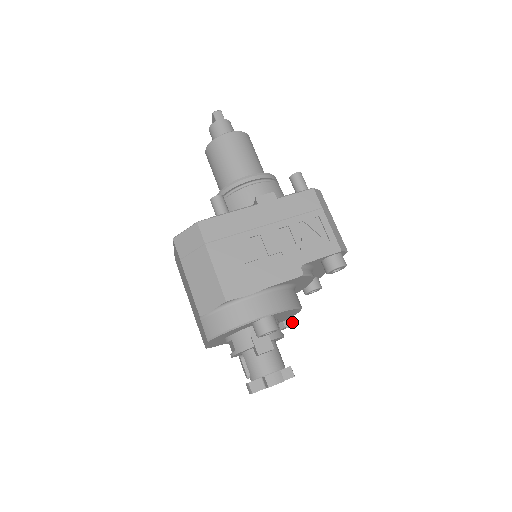
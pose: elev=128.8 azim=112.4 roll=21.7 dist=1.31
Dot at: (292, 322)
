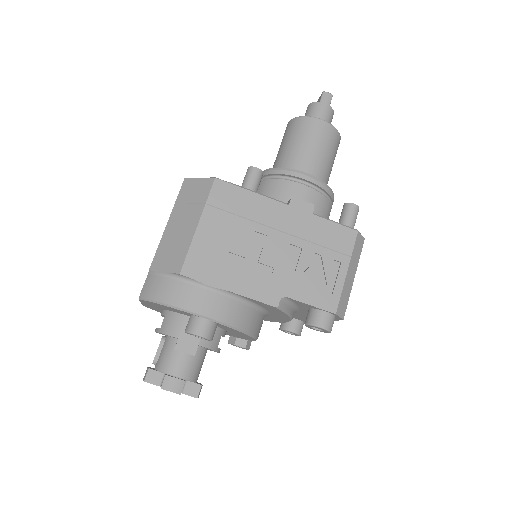
Dot at: (245, 345)
